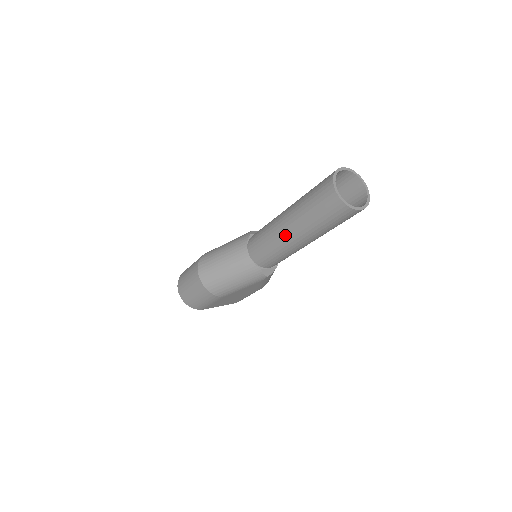
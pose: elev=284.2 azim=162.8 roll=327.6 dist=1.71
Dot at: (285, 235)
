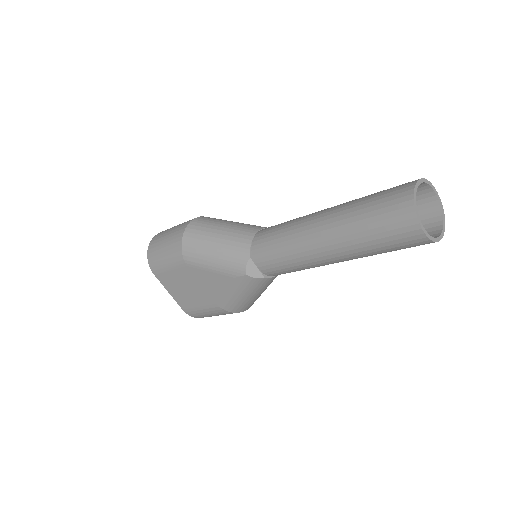
Dot at: (313, 222)
